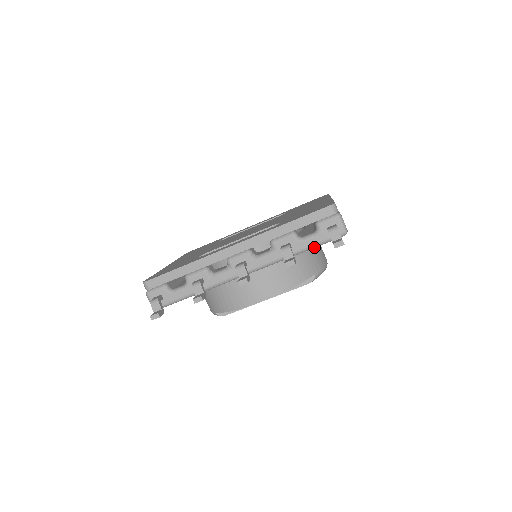
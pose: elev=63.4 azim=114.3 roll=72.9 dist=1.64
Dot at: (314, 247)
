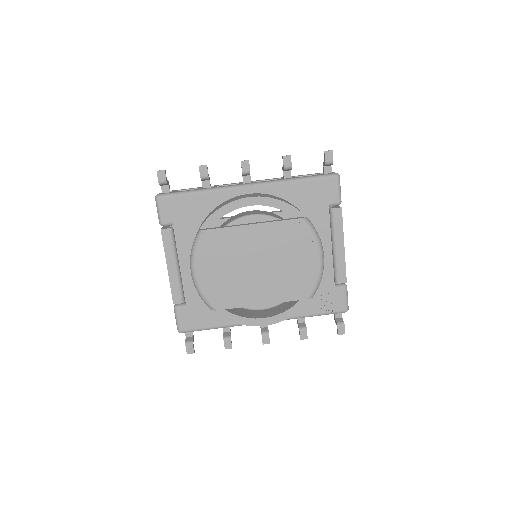
Dot at: (310, 178)
